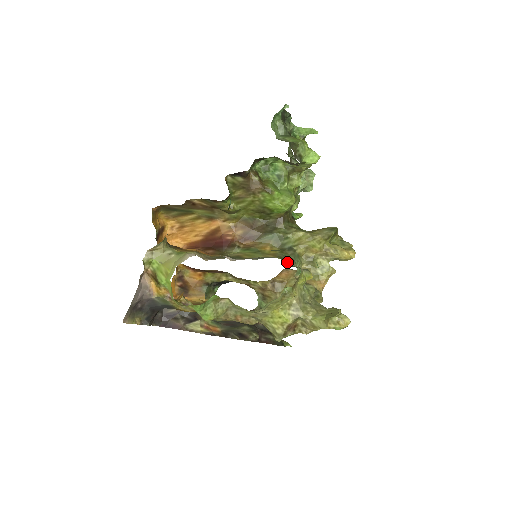
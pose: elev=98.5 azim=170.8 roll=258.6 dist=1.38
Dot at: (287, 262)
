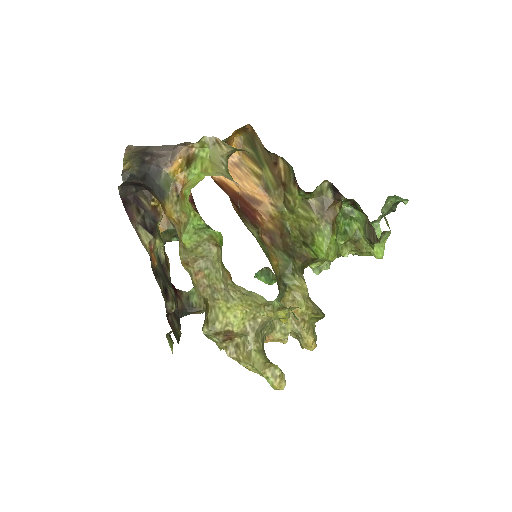
Dot at: occluded
